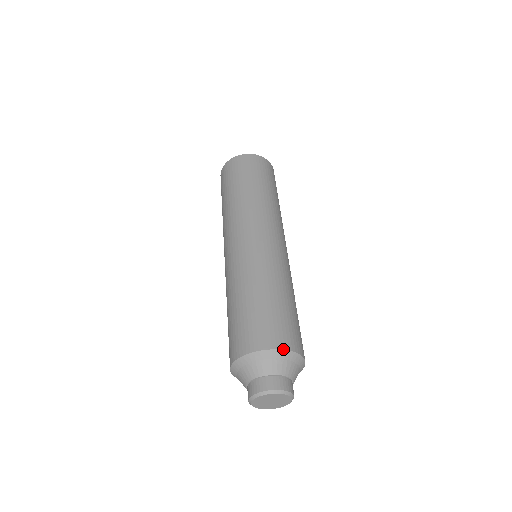
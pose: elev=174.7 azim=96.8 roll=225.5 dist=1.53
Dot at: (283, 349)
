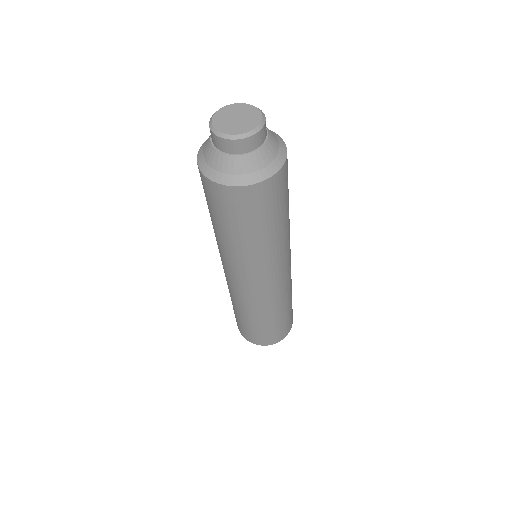
Dot at: occluded
